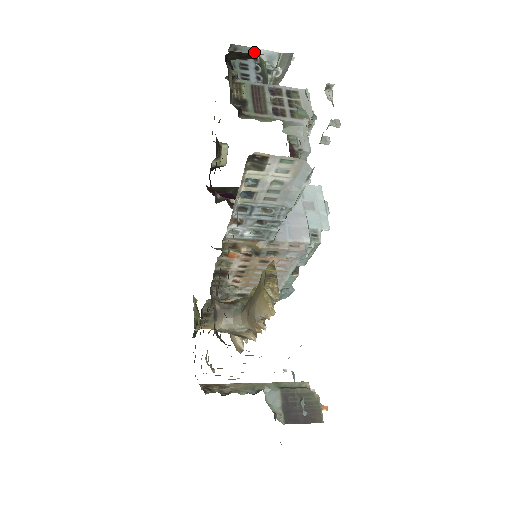
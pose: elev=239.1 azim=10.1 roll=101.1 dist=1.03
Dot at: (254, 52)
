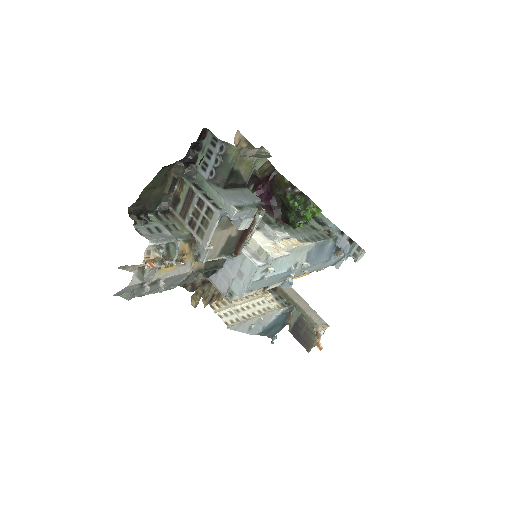
Dot at: (222, 141)
